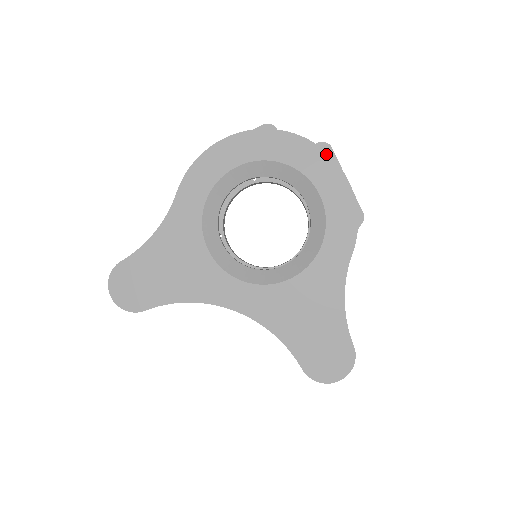
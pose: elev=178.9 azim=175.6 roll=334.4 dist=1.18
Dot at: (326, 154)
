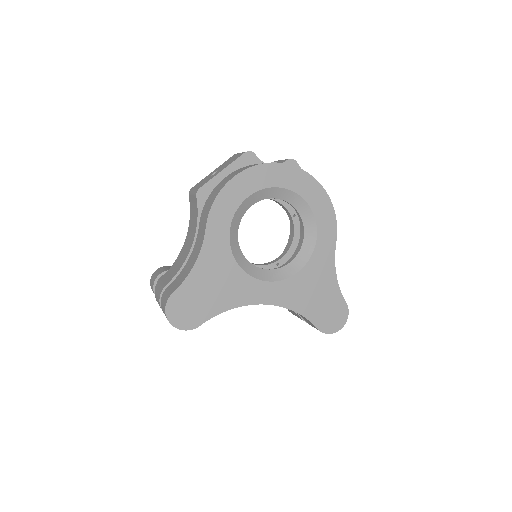
Dot at: (308, 175)
